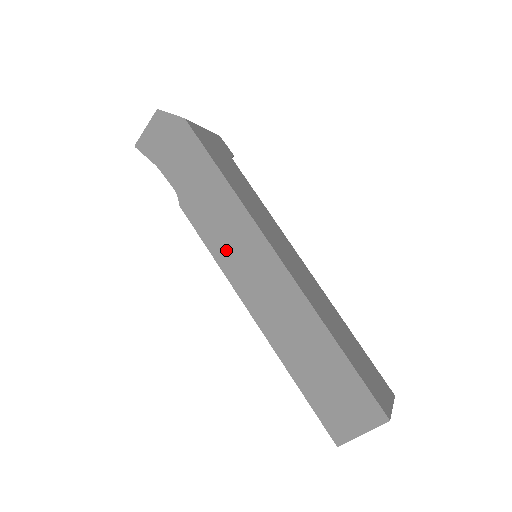
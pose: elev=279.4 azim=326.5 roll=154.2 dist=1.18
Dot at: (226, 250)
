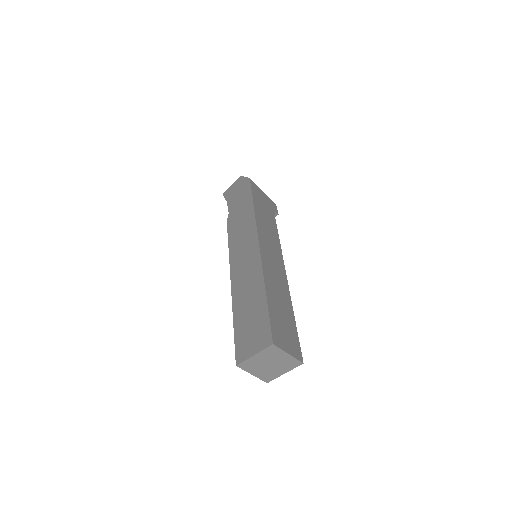
Dot at: (236, 241)
